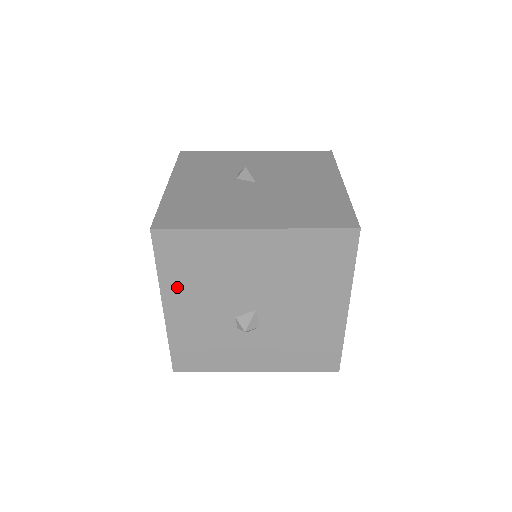
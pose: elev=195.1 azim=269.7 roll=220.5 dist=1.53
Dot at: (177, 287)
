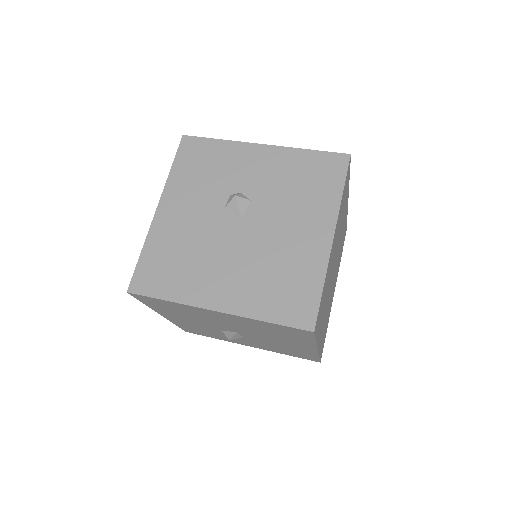
Dot at: (166, 312)
